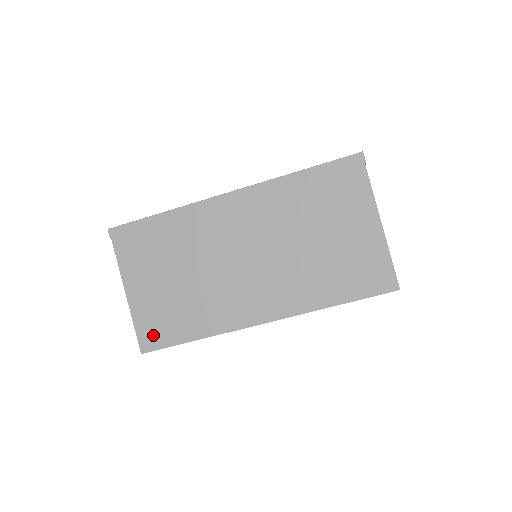
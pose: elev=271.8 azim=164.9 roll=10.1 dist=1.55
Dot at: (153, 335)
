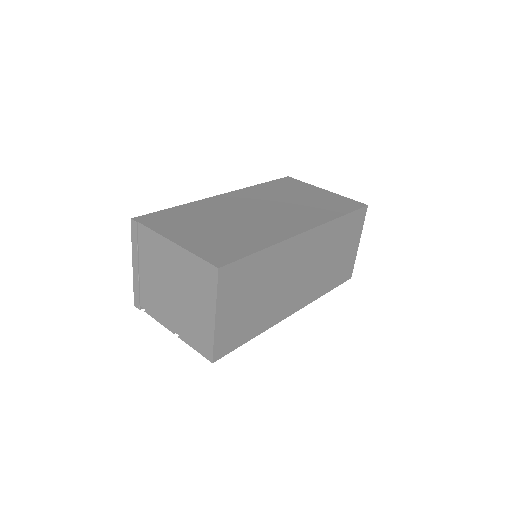
Dot at: (221, 256)
